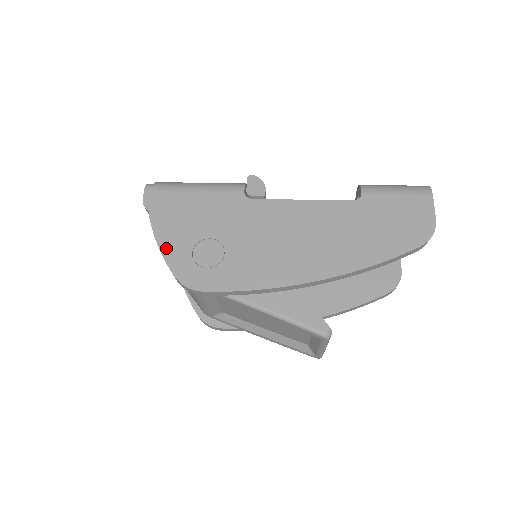
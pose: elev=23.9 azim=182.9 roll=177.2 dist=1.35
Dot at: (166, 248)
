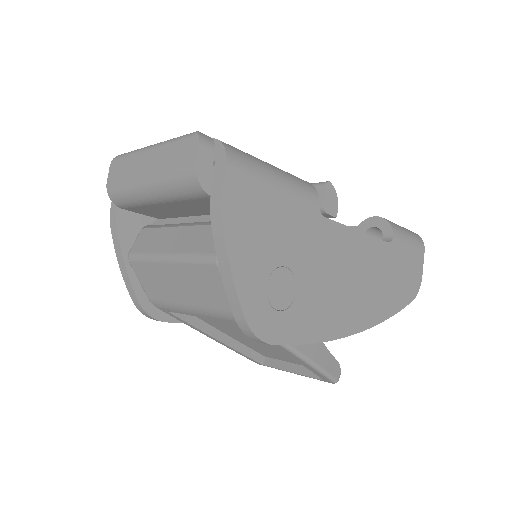
Dot at: (240, 274)
